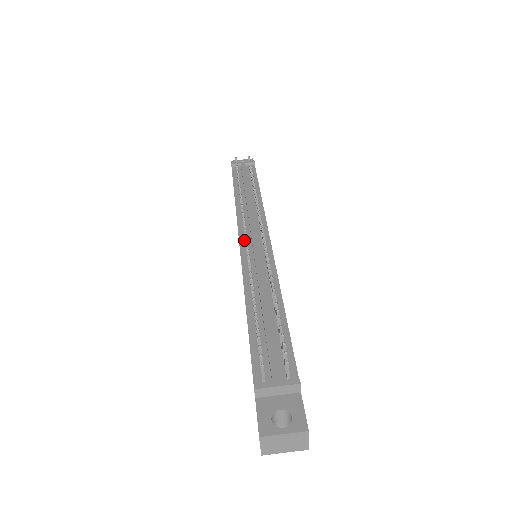
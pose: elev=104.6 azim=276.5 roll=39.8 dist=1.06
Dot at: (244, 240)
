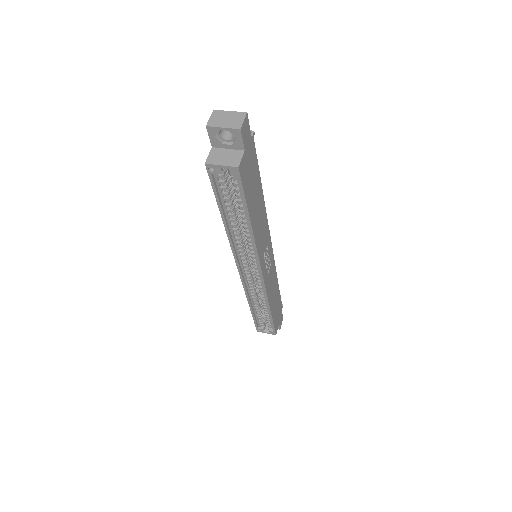
Dot at: occluded
